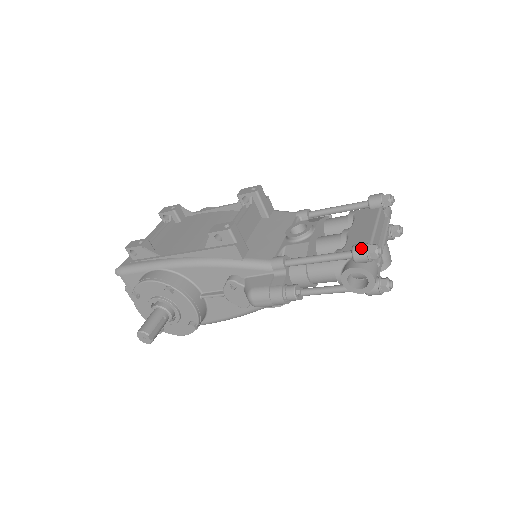
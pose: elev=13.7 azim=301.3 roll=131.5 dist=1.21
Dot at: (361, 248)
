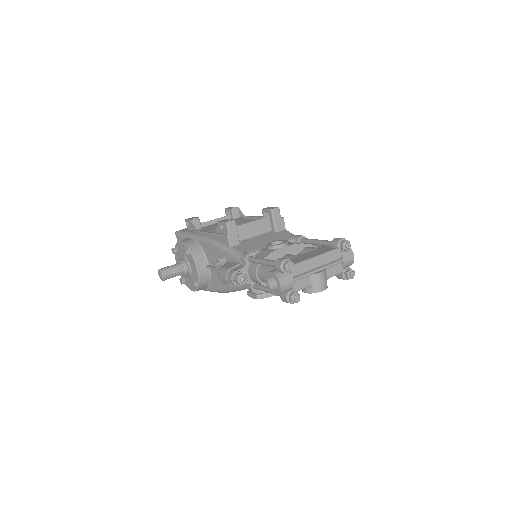
Dot at: (280, 260)
